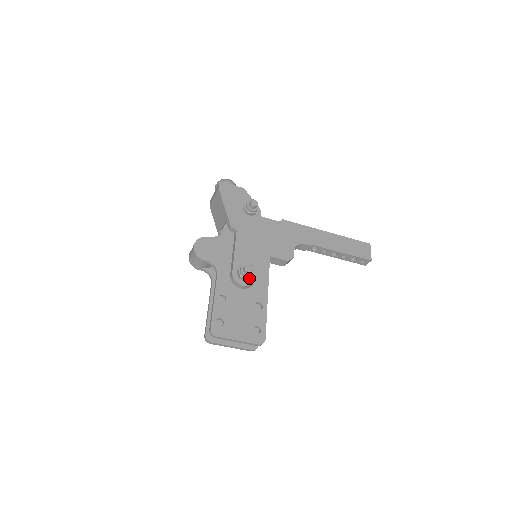
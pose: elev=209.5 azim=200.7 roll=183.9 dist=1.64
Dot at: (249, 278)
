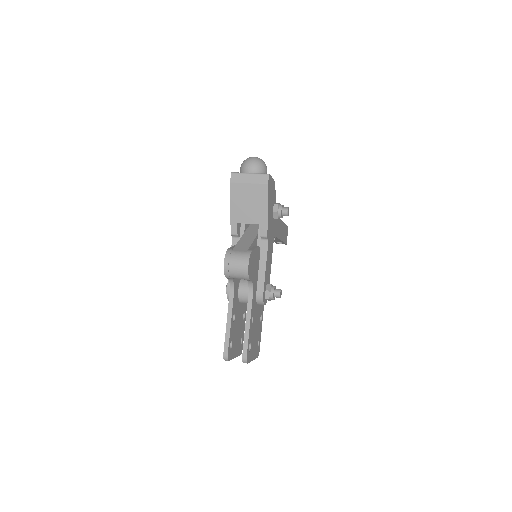
Dot at: (272, 299)
